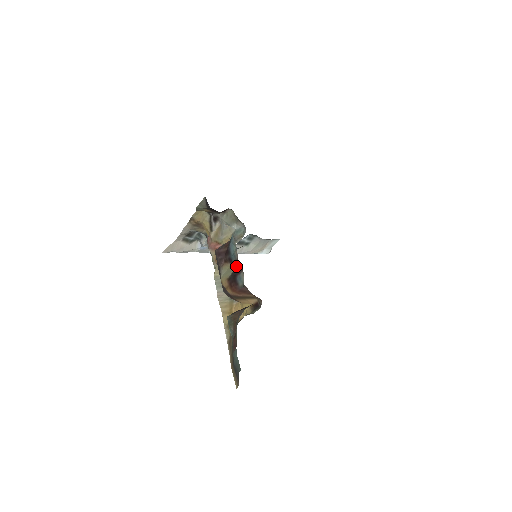
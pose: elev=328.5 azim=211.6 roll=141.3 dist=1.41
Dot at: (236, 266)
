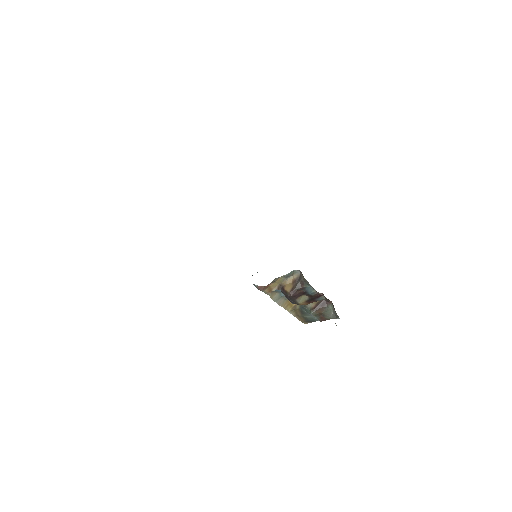
Dot at: (317, 296)
